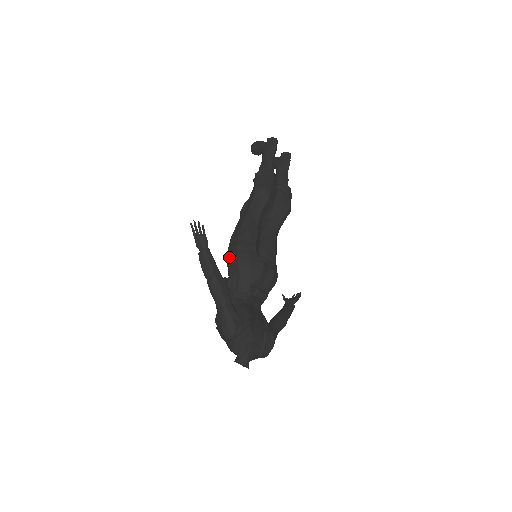
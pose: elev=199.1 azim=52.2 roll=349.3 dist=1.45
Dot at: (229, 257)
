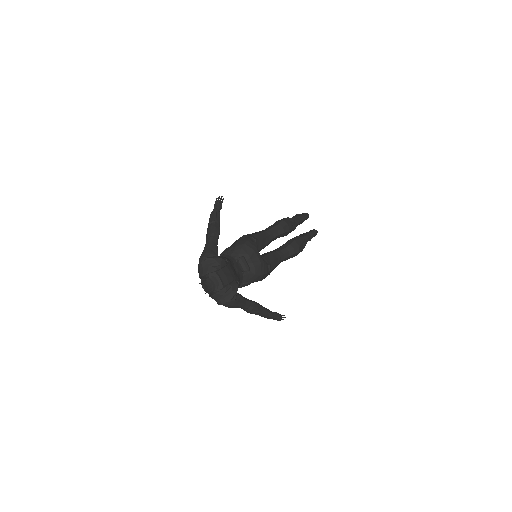
Dot at: (234, 242)
